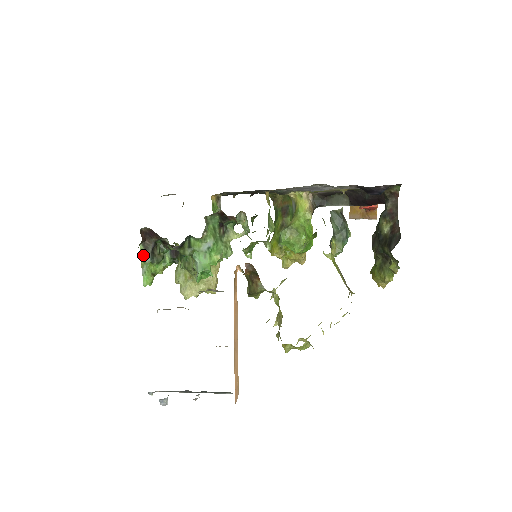
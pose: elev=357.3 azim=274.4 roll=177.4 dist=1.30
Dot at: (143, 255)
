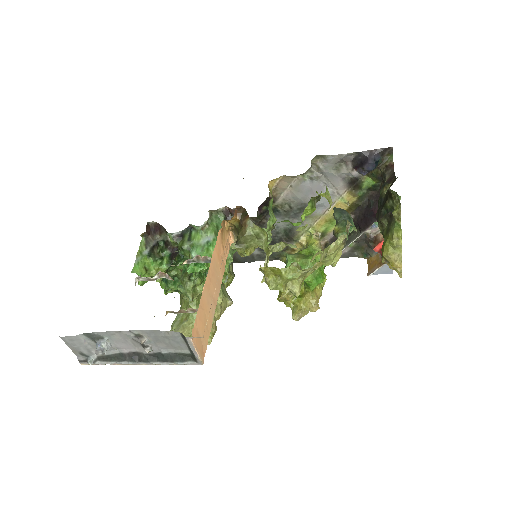
Dot at: (142, 247)
